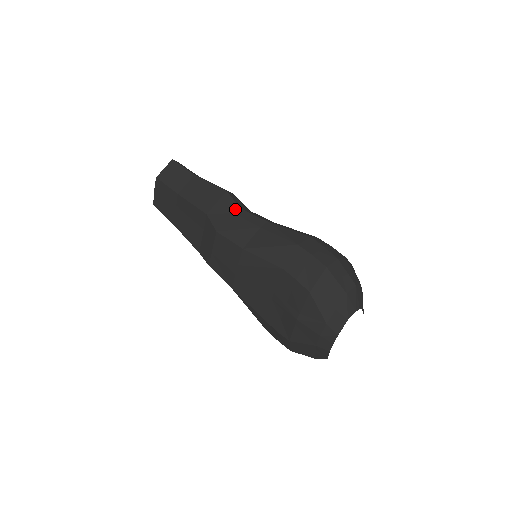
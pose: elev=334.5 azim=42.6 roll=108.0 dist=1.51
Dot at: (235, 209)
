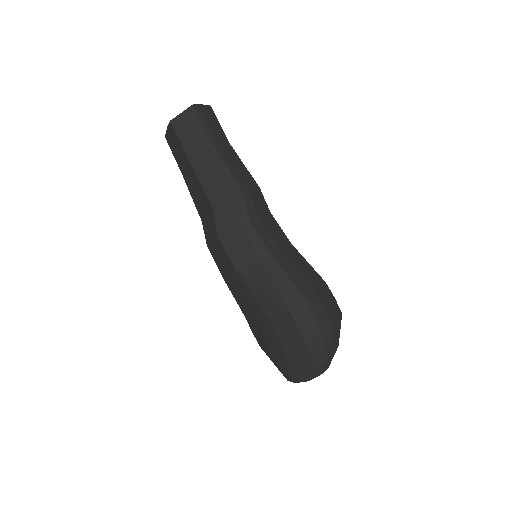
Dot at: (244, 220)
